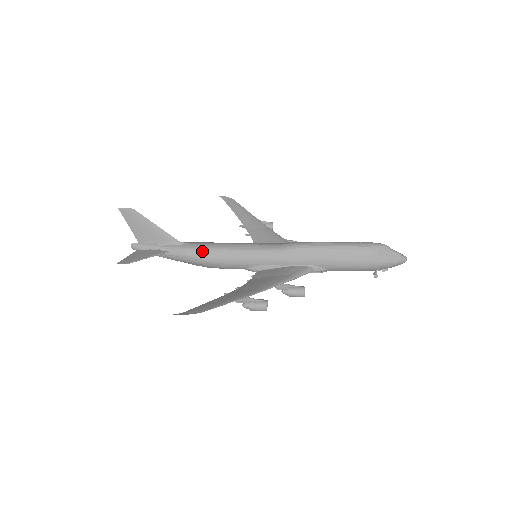
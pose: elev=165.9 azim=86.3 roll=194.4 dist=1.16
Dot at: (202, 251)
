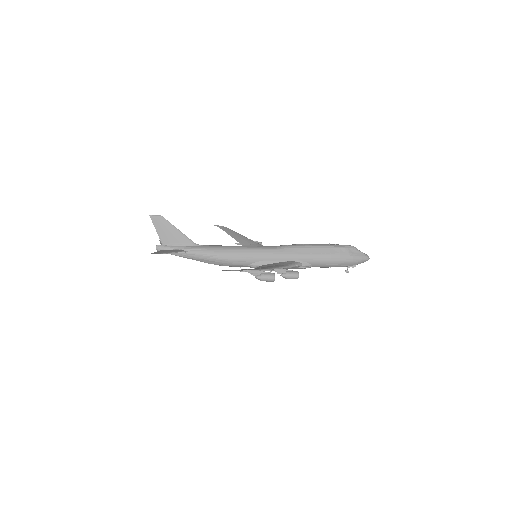
Dot at: (215, 250)
